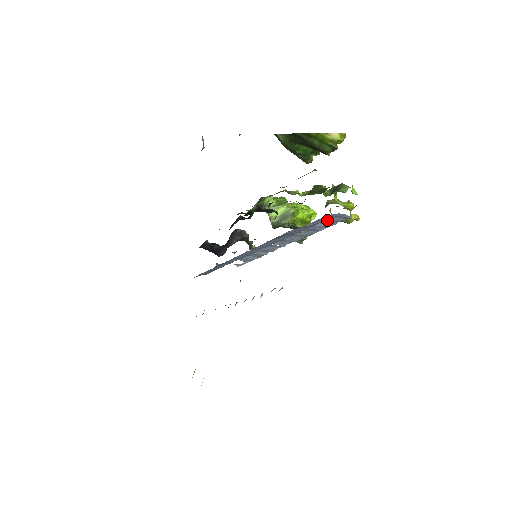
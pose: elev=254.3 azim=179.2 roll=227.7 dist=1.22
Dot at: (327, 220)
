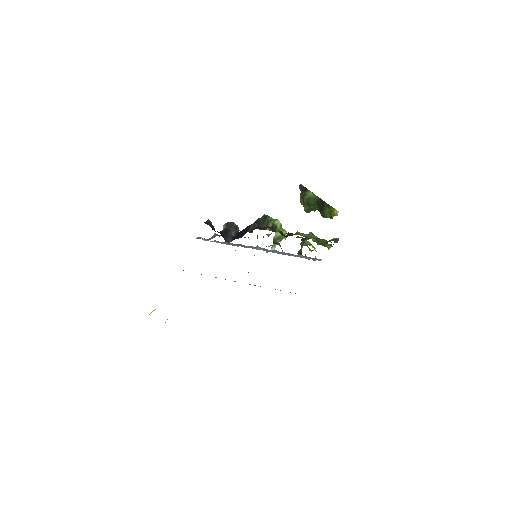
Dot at: (310, 257)
